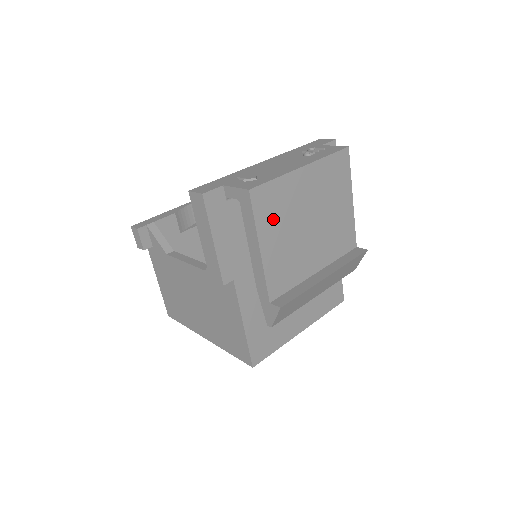
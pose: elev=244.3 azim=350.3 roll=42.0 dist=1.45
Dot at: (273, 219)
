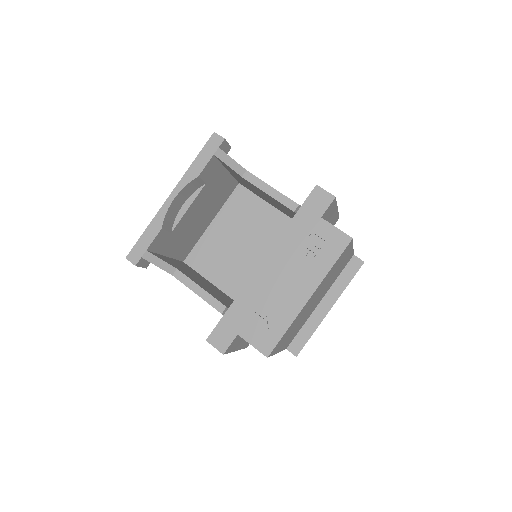
Dot at: (286, 337)
